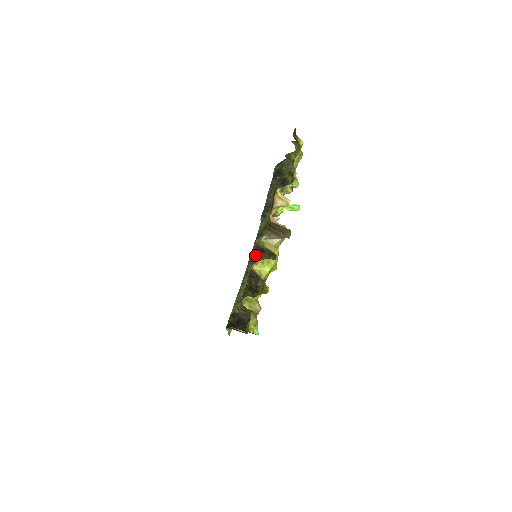
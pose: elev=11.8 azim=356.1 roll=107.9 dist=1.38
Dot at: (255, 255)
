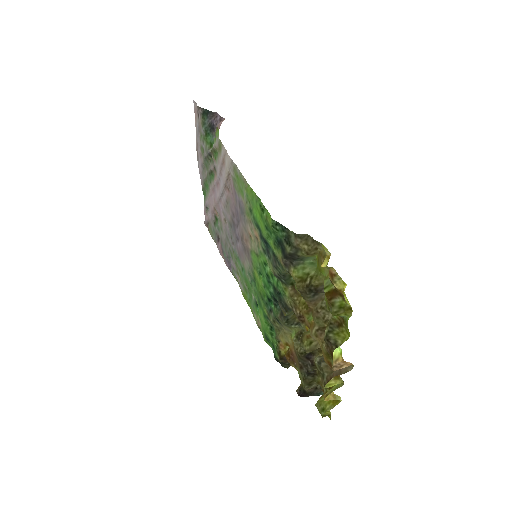
Dot at: (287, 320)
